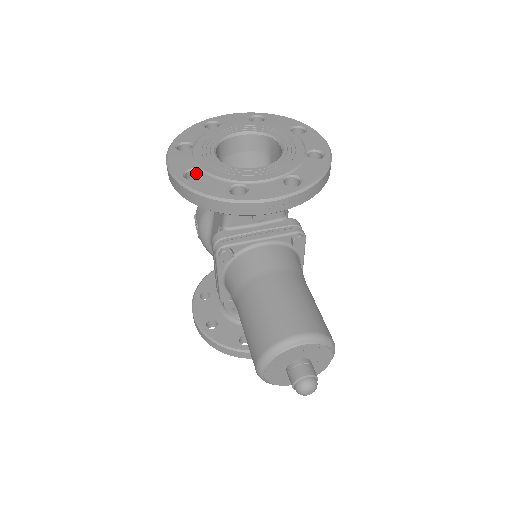
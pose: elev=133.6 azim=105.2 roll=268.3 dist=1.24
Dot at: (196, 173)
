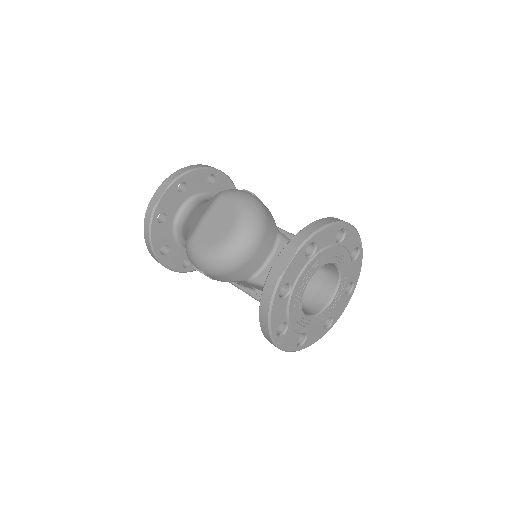
Dot at: (299, 334)
